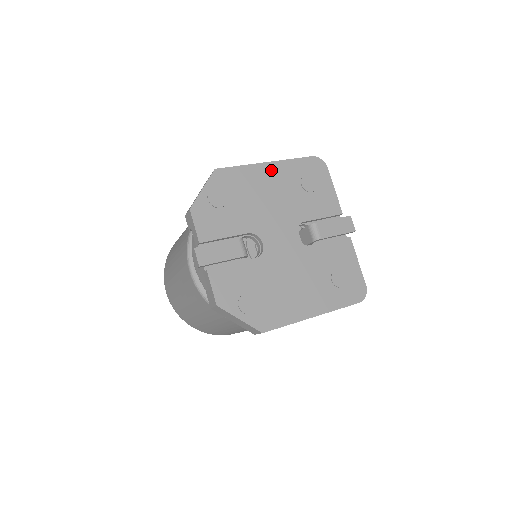
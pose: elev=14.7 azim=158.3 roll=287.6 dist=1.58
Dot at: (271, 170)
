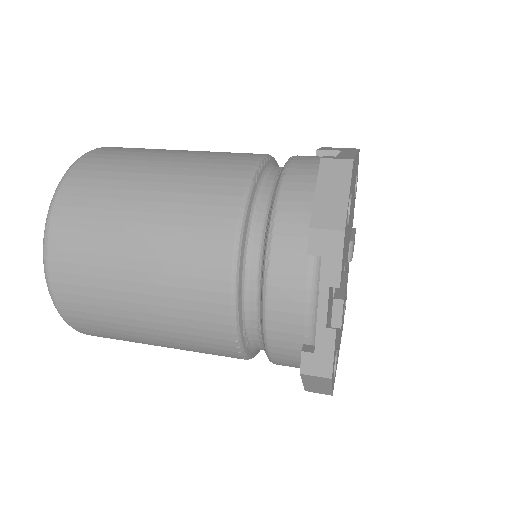
Dot at: occluded
